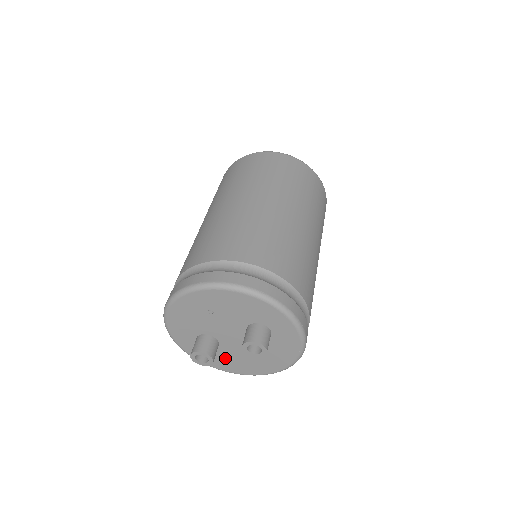
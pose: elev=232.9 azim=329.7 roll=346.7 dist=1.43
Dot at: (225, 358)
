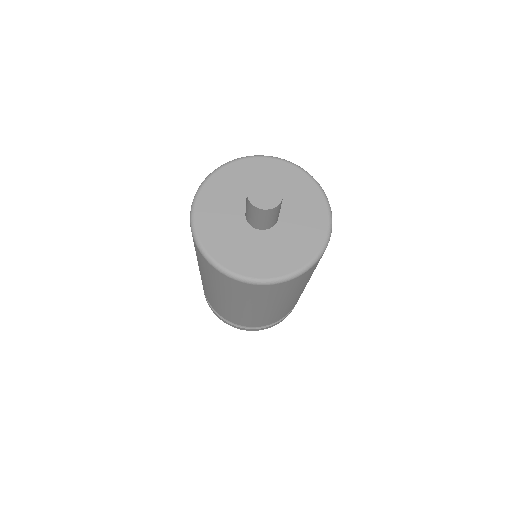
Dot at: occluded
